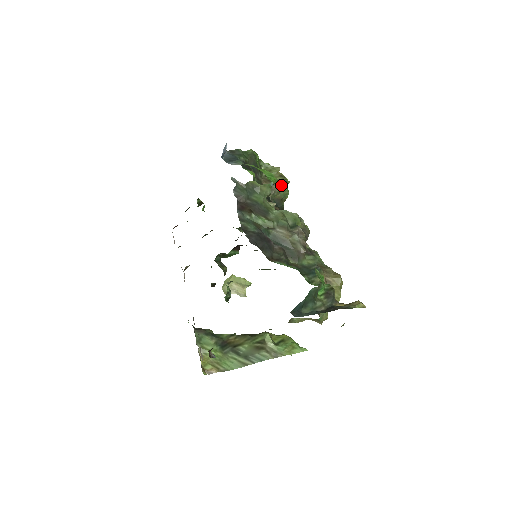
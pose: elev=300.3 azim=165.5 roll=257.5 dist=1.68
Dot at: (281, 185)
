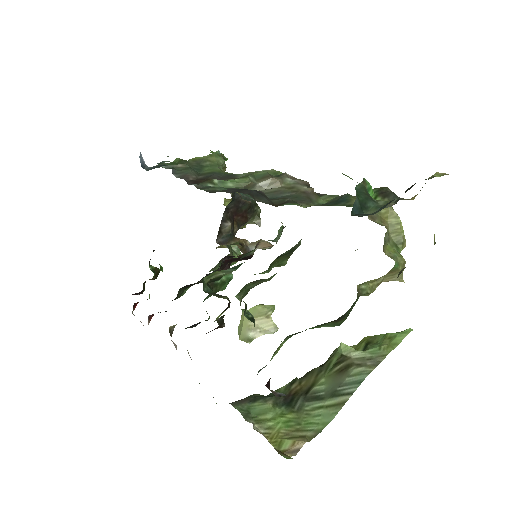
Dot at: occluded
